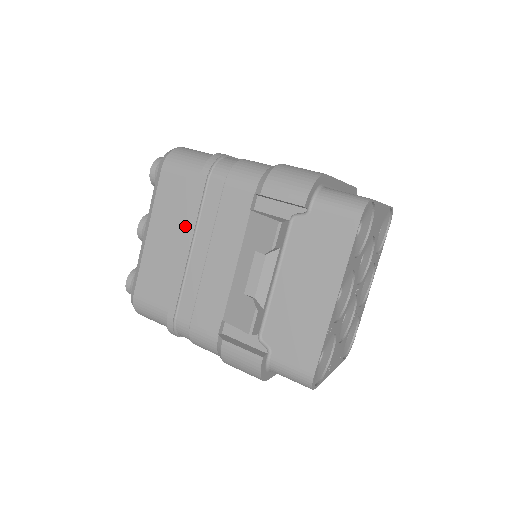
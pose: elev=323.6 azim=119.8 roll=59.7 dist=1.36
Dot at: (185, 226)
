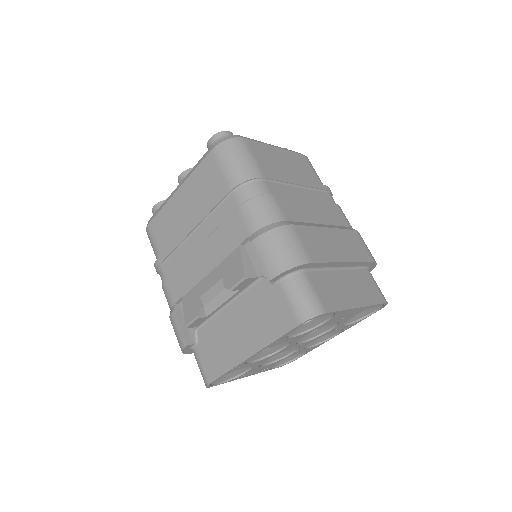
Dot at: (200, 210)
